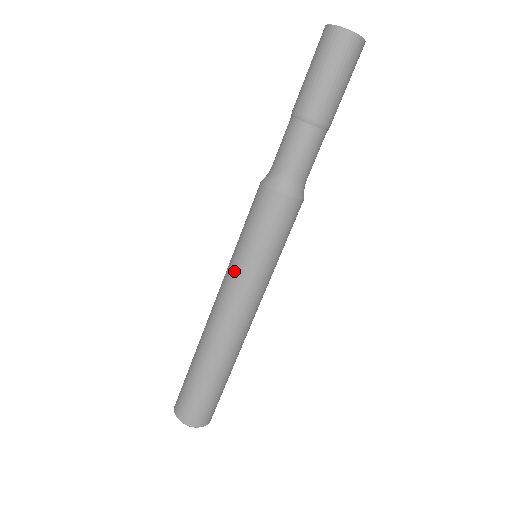
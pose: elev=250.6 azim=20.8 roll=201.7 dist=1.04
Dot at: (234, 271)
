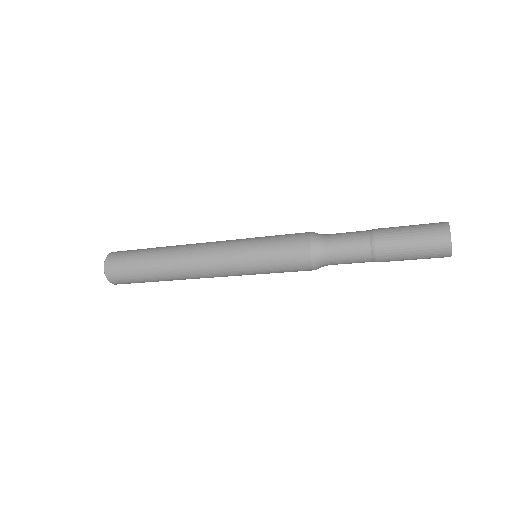
Dot at: (236, 257)
